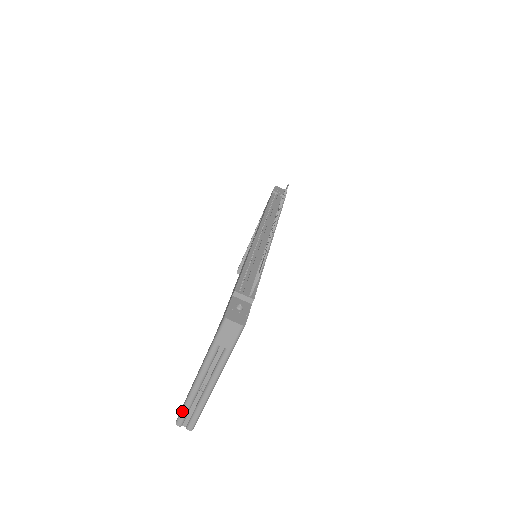
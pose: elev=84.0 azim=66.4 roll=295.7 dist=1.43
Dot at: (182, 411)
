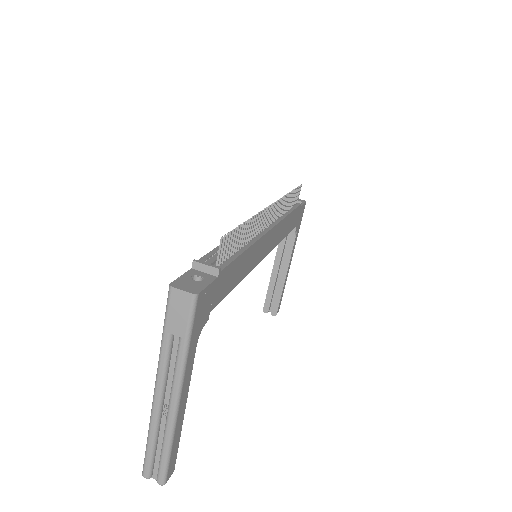
Dot at: (145, 451)
